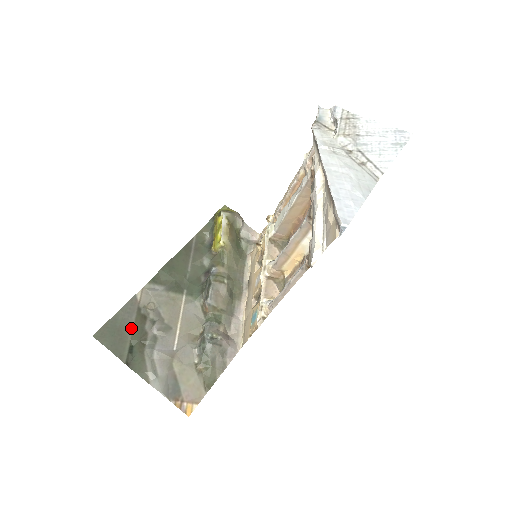
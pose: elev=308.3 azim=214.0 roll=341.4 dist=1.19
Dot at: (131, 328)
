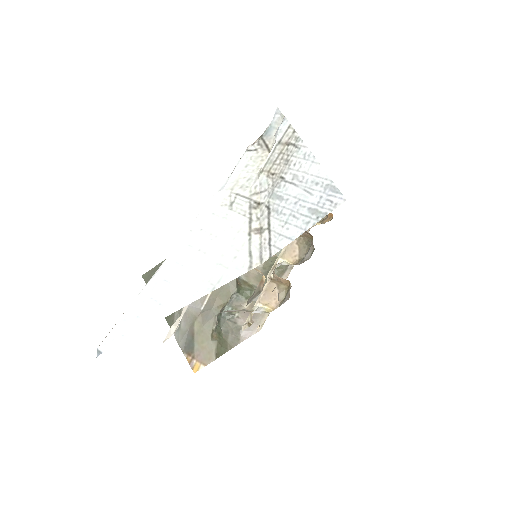
Dot at: occluded
